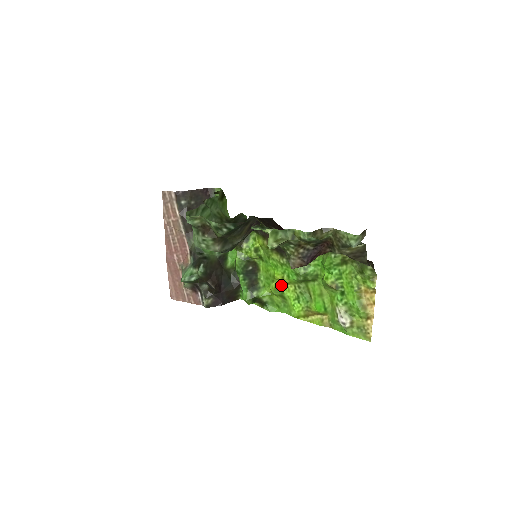
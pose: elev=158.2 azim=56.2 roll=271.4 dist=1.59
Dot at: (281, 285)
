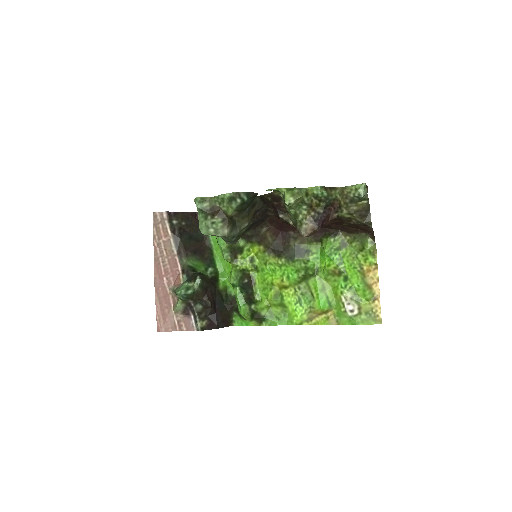
Dot at: (280, 292)
